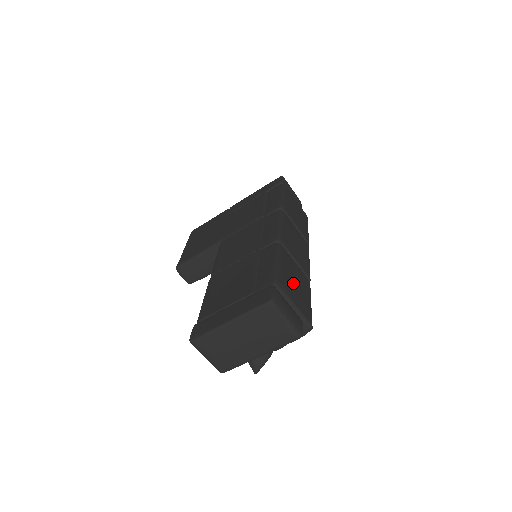
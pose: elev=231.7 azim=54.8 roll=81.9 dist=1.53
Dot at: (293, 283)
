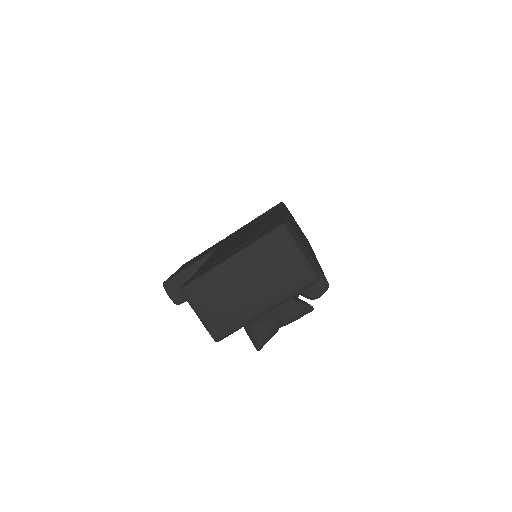
Dot at: occluded
